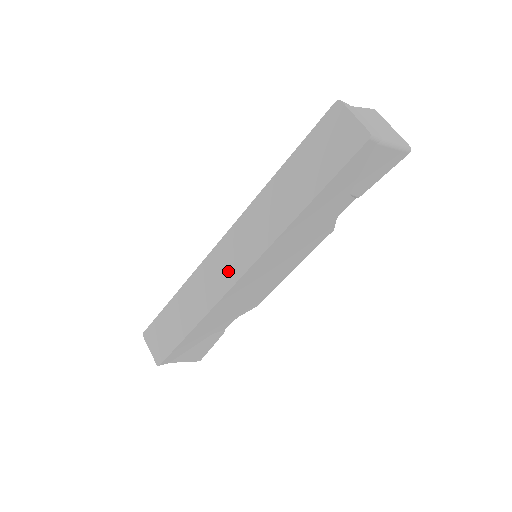
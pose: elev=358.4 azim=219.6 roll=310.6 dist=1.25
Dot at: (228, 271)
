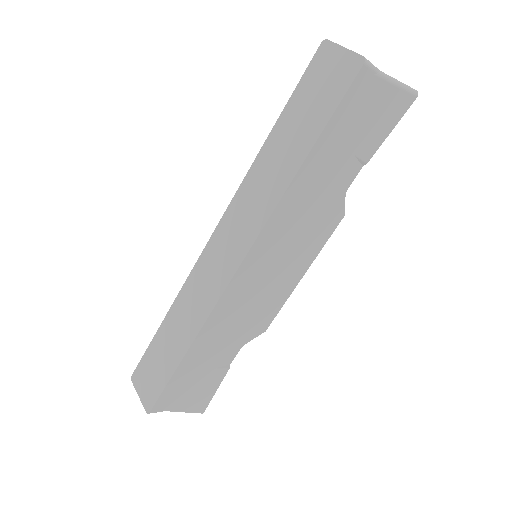
Dot at: (221, 268)
